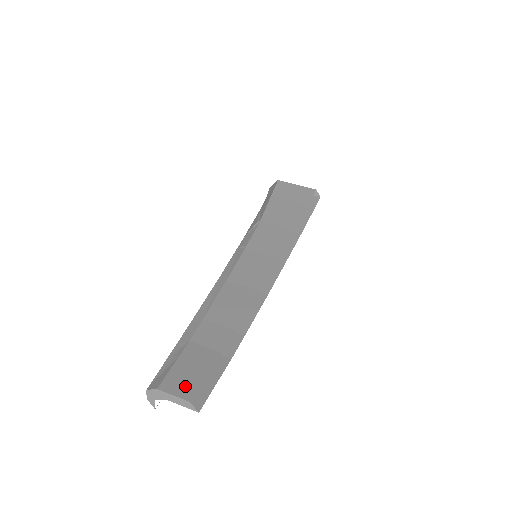
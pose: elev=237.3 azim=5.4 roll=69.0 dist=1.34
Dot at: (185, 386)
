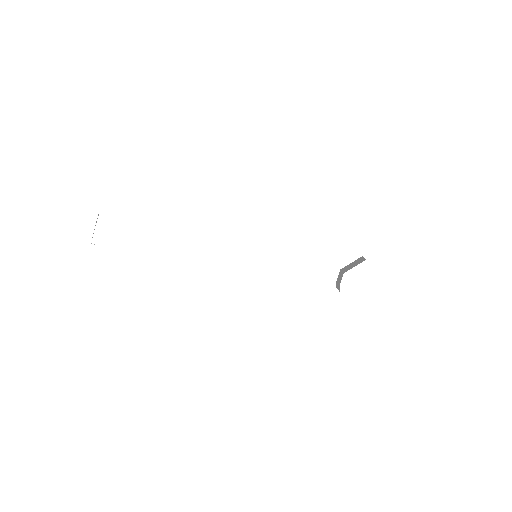
Dot at: occluded
